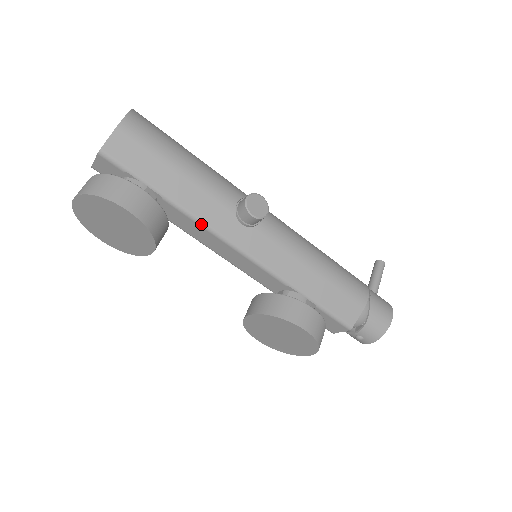
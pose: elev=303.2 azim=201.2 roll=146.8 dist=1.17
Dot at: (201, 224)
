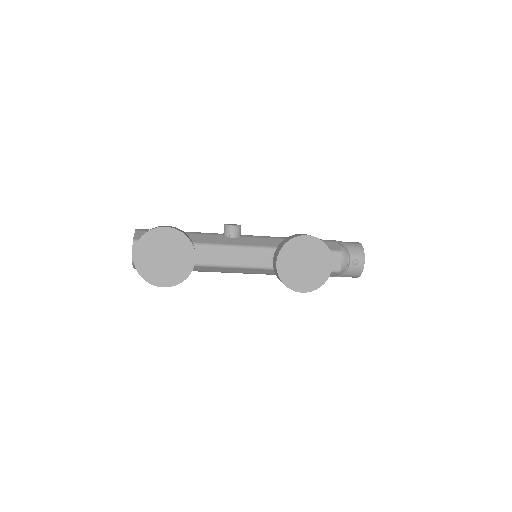
Dot at: (211, 245)
